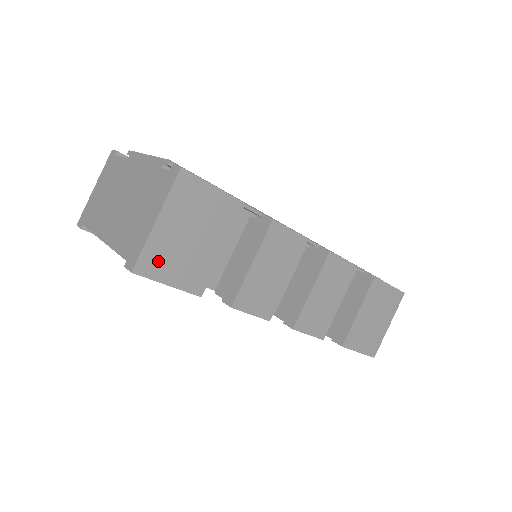
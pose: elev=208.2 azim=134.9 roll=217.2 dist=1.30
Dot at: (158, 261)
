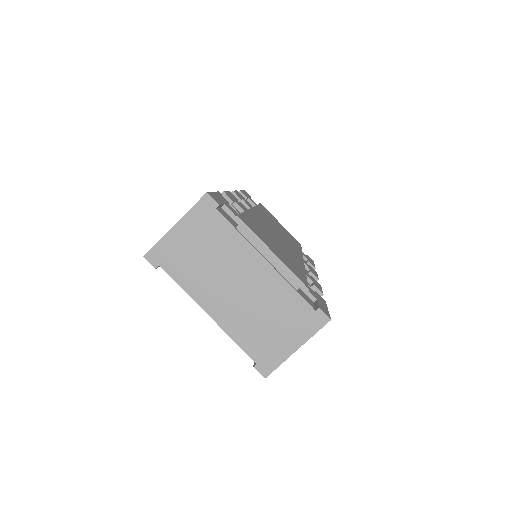
Dot at: occluded
